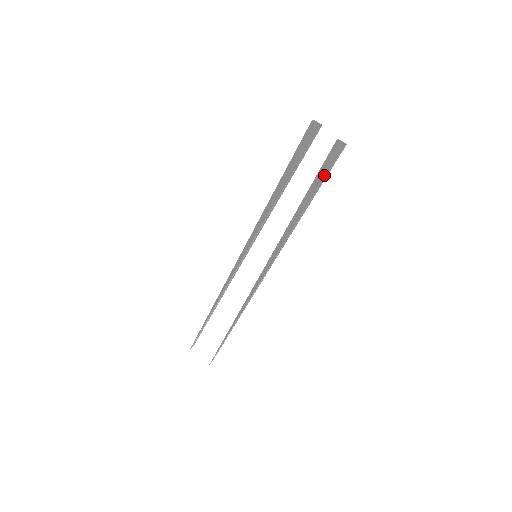
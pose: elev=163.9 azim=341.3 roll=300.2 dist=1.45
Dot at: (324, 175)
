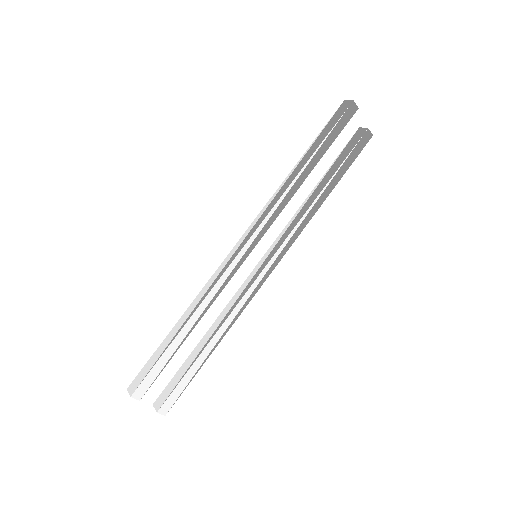
Dot at: (349, 164)
